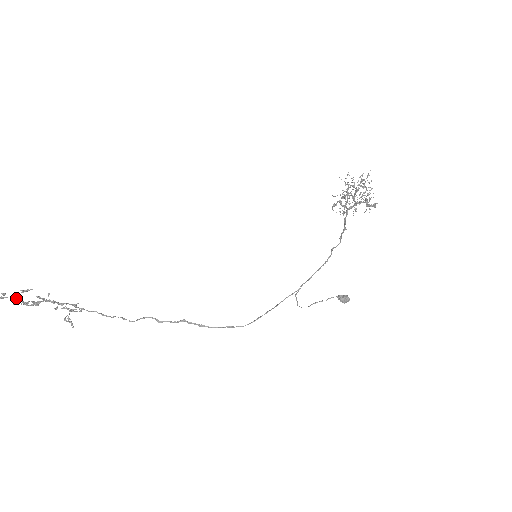
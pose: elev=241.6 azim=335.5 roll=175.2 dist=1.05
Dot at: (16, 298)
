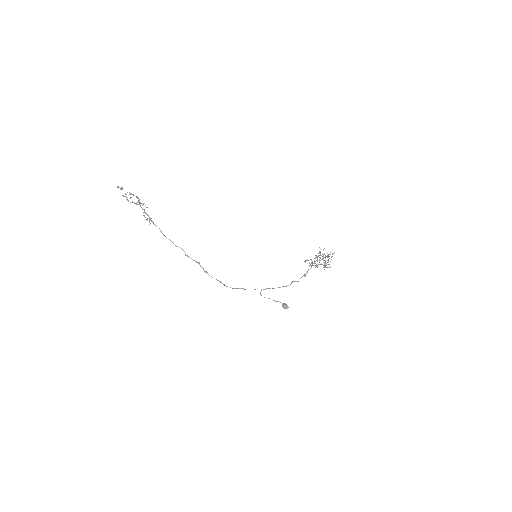
Dot at: occluded
